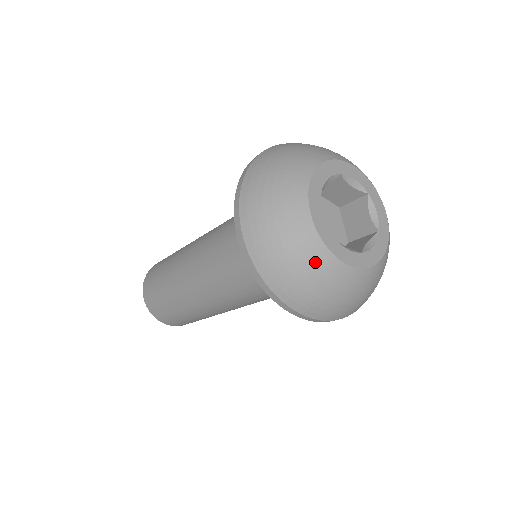
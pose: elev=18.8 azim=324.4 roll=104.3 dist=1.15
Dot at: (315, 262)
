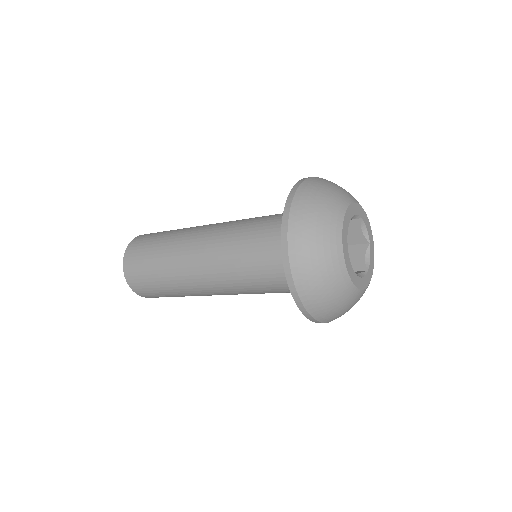
Dot at: (332, 260)
